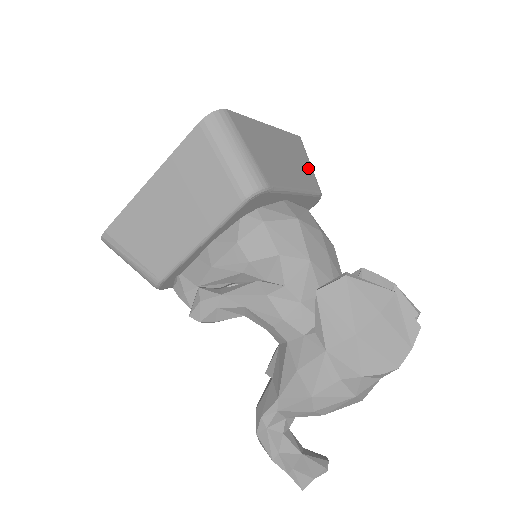
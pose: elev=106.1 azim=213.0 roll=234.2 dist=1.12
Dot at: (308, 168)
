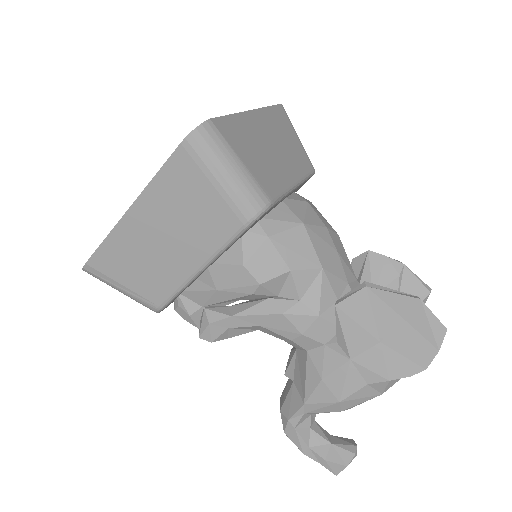
Dot at: (298, 145)
